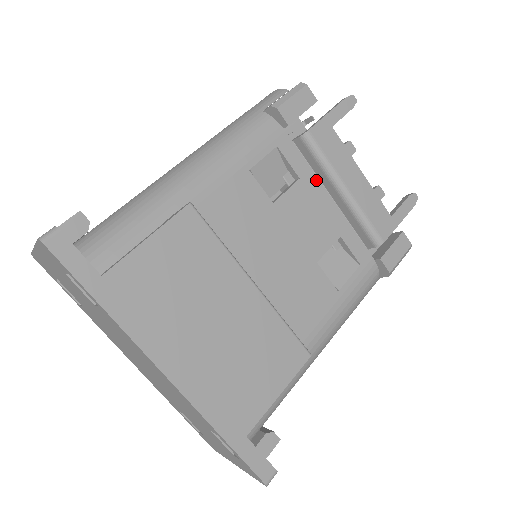
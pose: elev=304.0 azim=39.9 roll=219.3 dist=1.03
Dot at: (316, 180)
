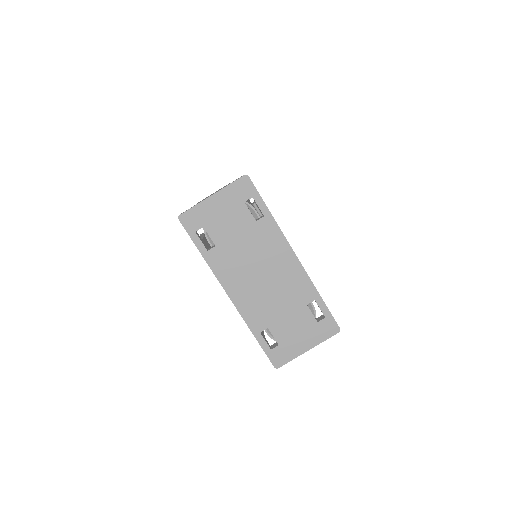
Dot at: occluded
